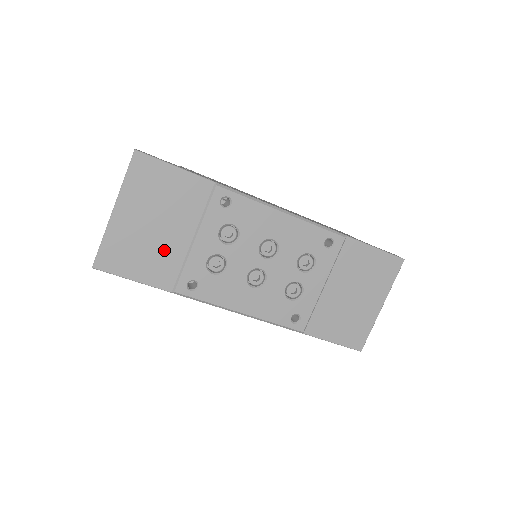
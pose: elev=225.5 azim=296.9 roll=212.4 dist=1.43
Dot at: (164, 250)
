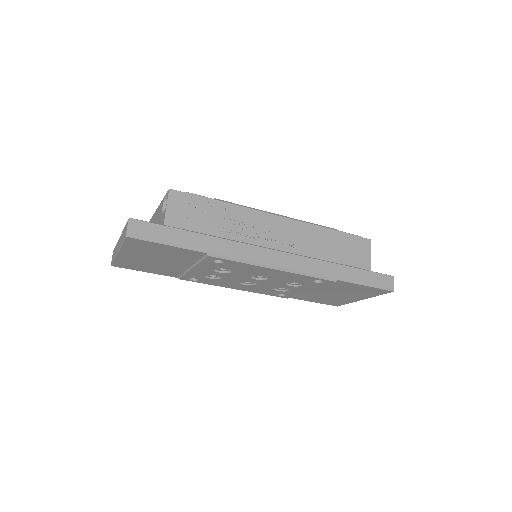
Dot at: (167, 267)
